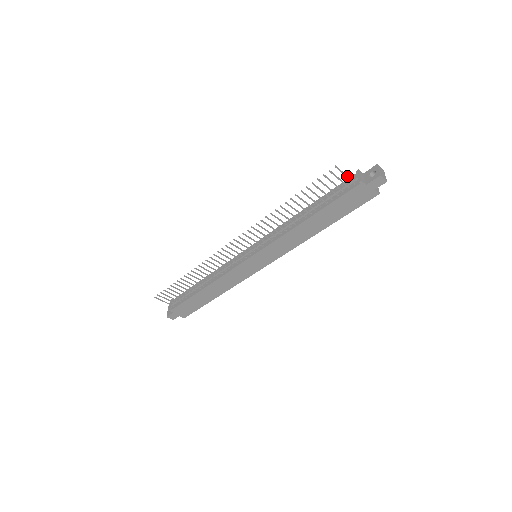
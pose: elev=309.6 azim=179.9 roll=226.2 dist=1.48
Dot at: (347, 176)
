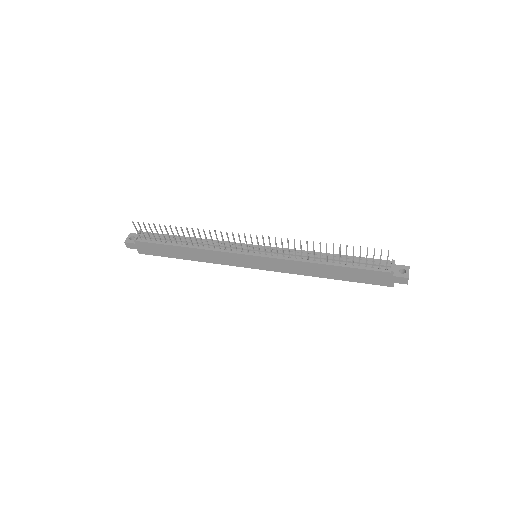
Dot at: occluded
